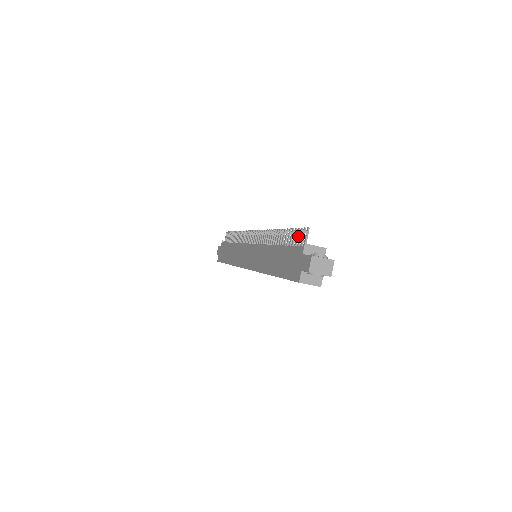
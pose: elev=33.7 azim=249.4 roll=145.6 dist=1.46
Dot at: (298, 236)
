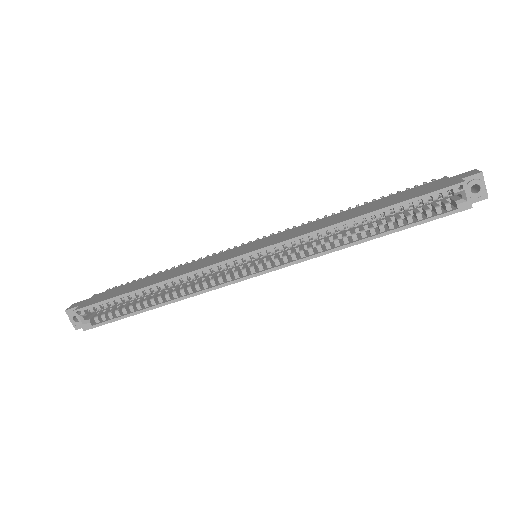
Dot at: occluded
